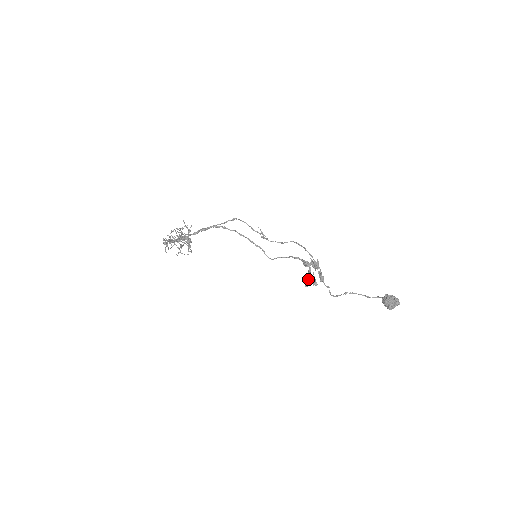
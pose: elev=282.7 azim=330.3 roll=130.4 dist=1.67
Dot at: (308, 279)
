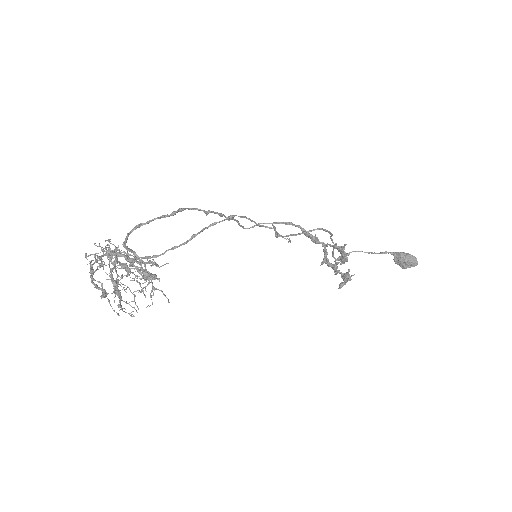
Dot at: (345, 281)
